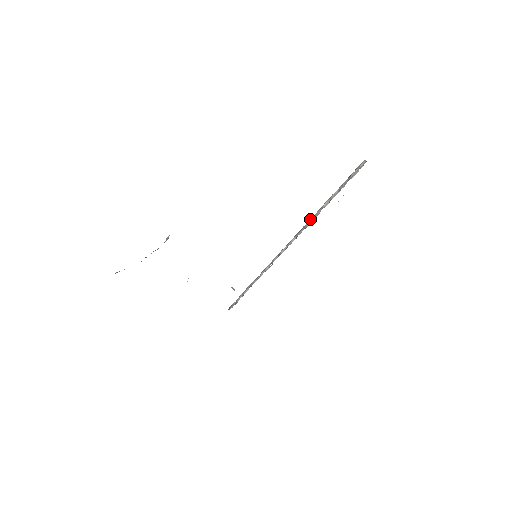
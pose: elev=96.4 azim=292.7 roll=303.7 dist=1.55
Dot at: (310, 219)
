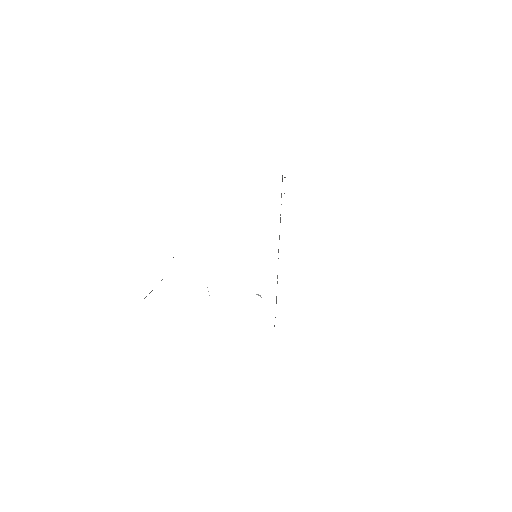
Dot at: (280, 219)
